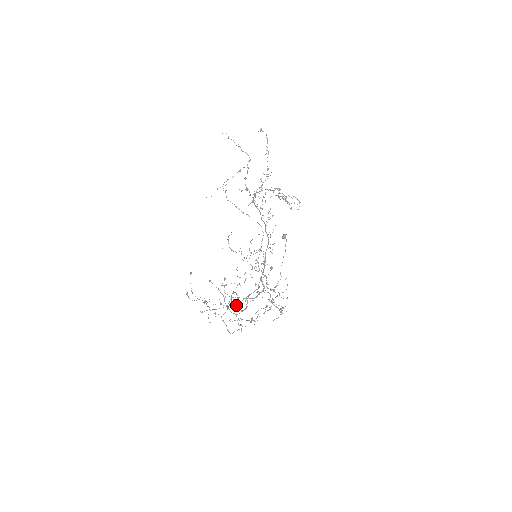
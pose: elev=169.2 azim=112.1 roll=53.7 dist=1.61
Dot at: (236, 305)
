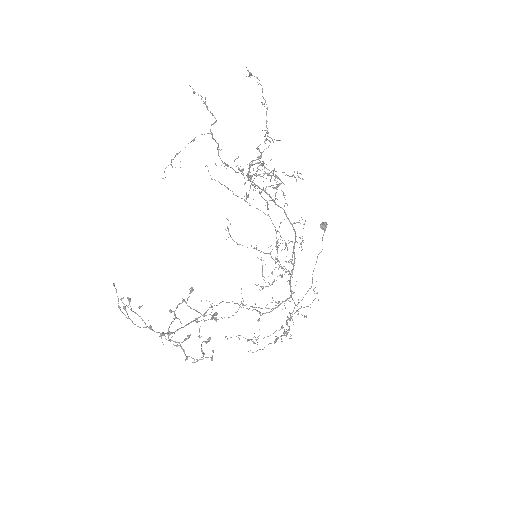
Dot at: (166, 333)
